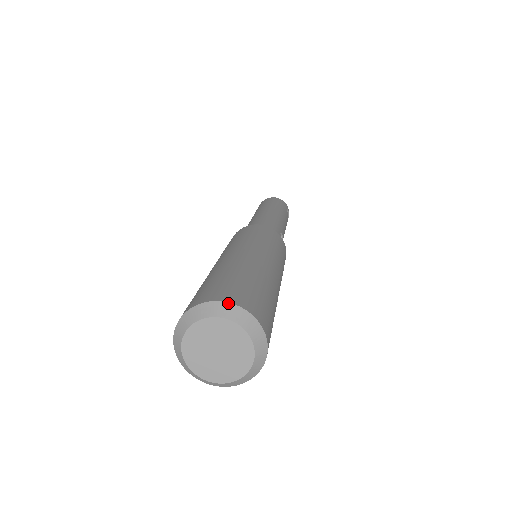
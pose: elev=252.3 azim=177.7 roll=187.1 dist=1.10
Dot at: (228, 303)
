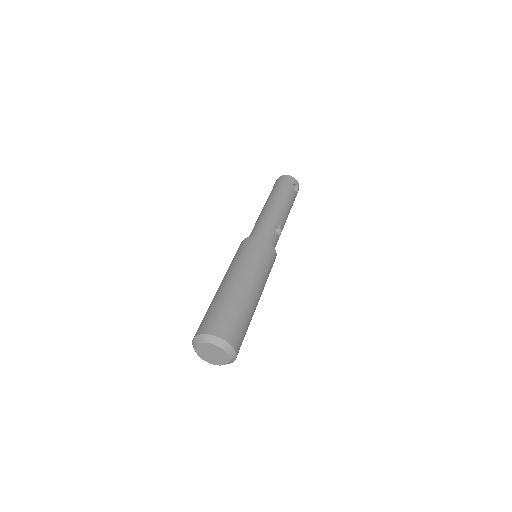
Dot at: (208, 335)
